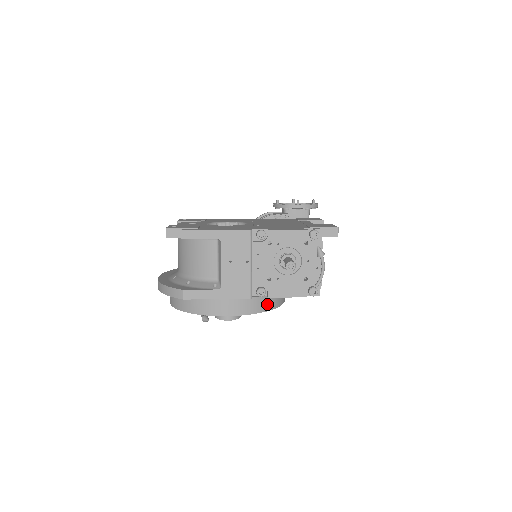
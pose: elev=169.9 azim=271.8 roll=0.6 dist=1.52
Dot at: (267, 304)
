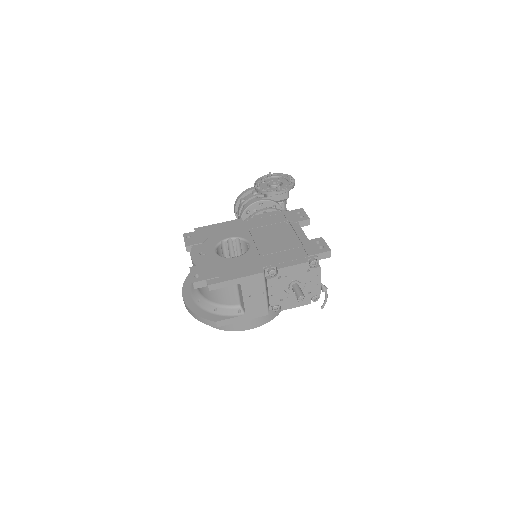
Dot at: (279, 309)
